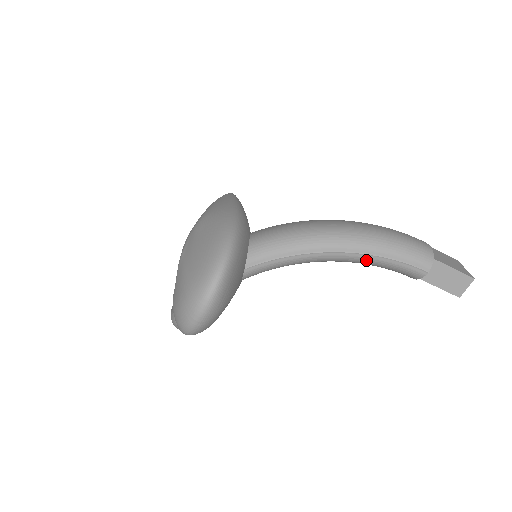
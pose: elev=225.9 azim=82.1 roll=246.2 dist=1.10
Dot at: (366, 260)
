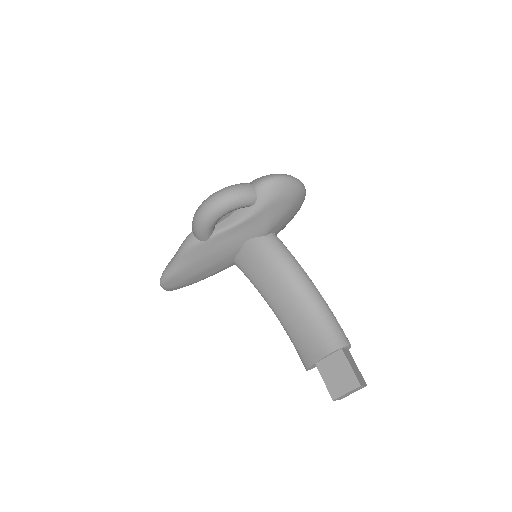
Dot at: (324, 305)
